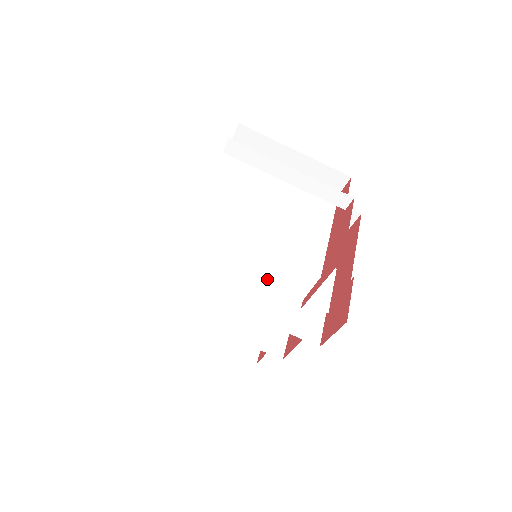
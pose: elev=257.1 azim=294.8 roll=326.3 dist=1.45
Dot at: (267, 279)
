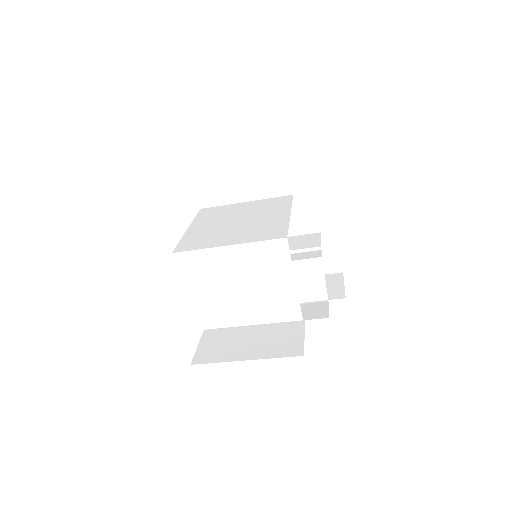
Dot at: occluded
